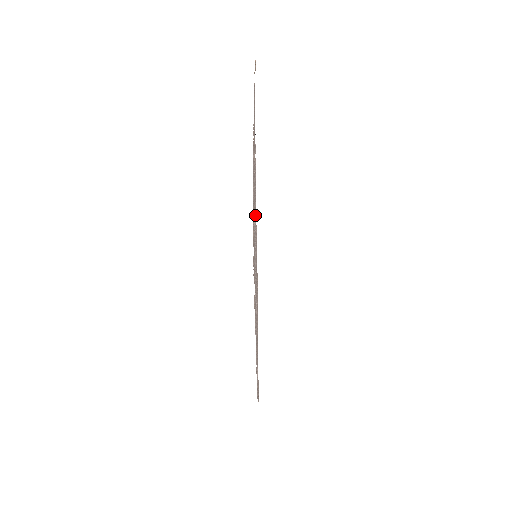
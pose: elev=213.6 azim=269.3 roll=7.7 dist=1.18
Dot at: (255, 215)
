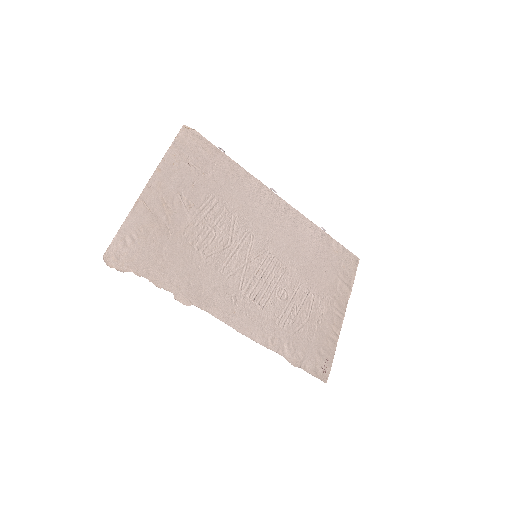
Dot at: (232, 228)
